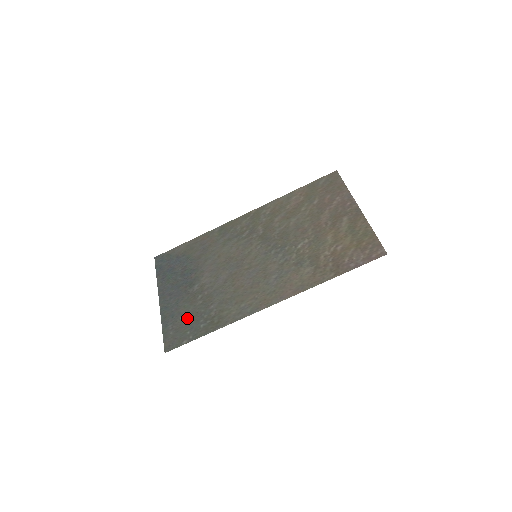
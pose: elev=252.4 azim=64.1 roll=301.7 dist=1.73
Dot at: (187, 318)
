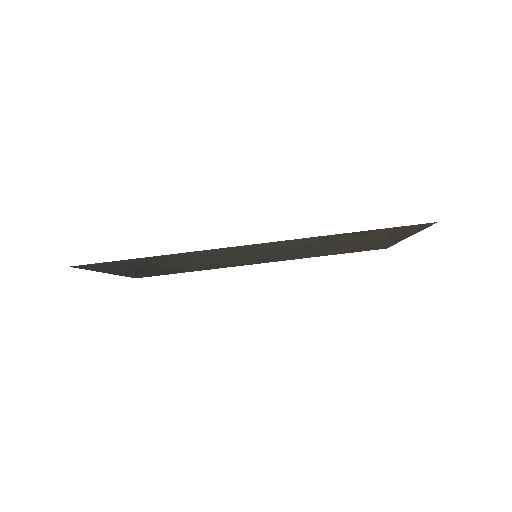
Dot at: (129, 264)
